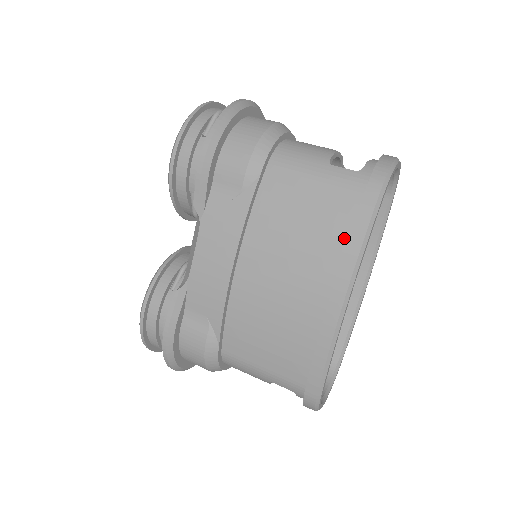
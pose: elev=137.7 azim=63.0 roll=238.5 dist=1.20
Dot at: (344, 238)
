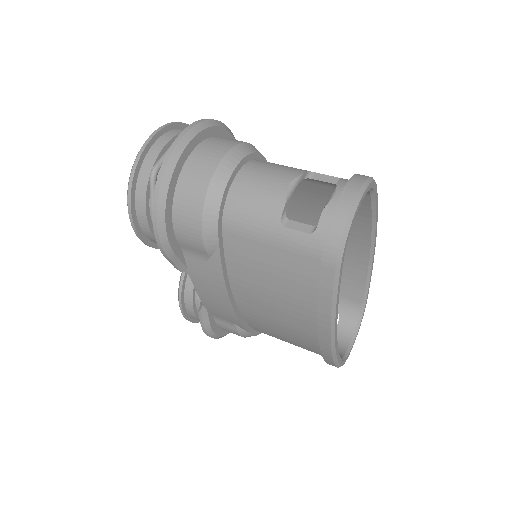
Dot at: (315, 296)
